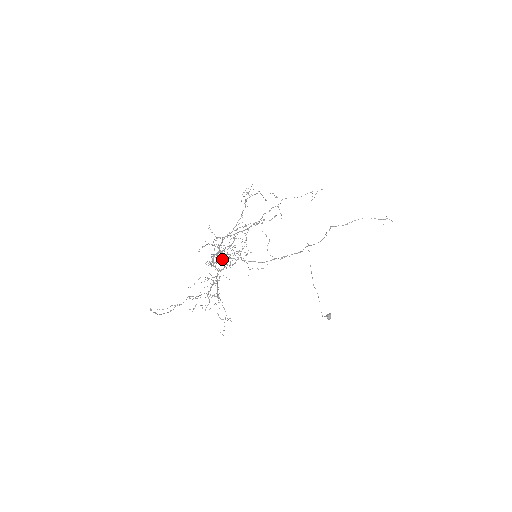
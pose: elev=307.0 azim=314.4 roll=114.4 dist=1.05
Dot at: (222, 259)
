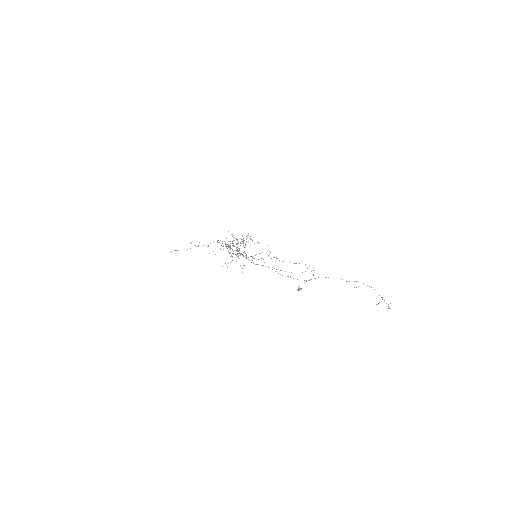
Dot at: occluded
